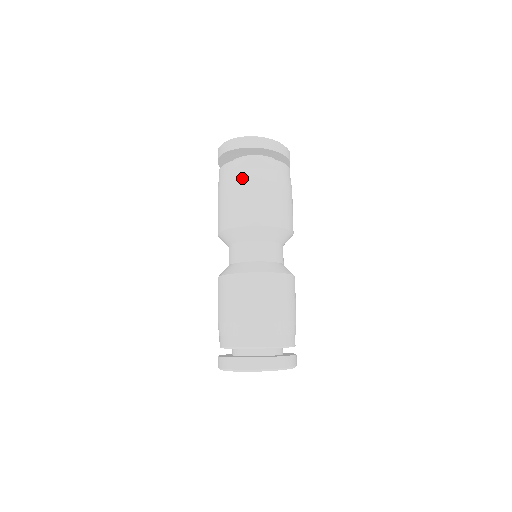
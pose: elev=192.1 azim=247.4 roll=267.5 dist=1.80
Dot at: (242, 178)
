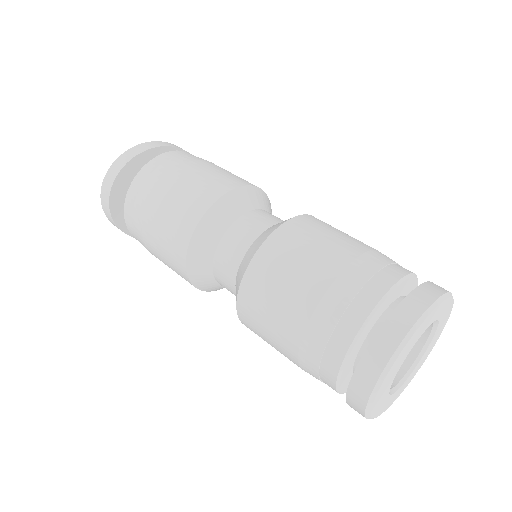
Dot at: (143, 203)
